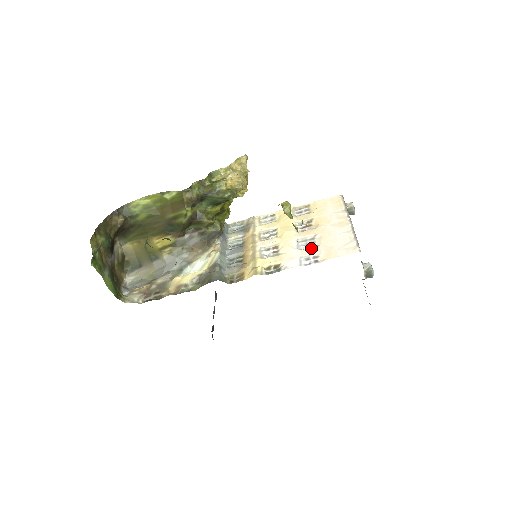
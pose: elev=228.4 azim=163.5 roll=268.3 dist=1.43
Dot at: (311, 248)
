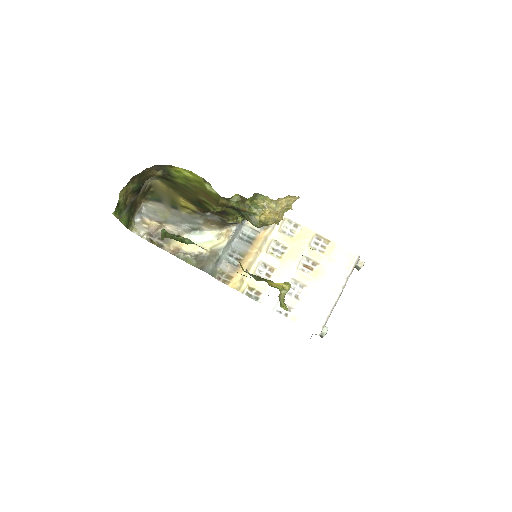
Dot at: (293, 298)
